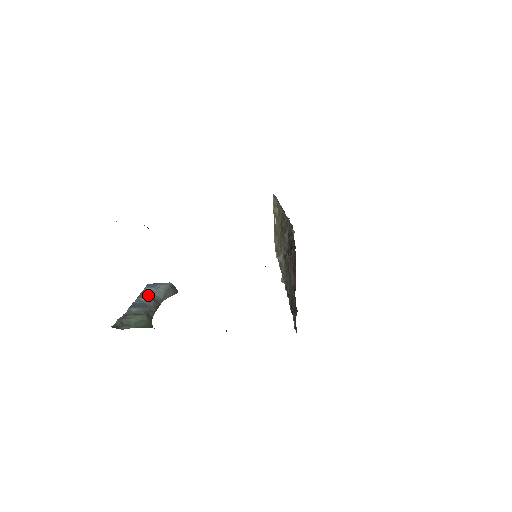
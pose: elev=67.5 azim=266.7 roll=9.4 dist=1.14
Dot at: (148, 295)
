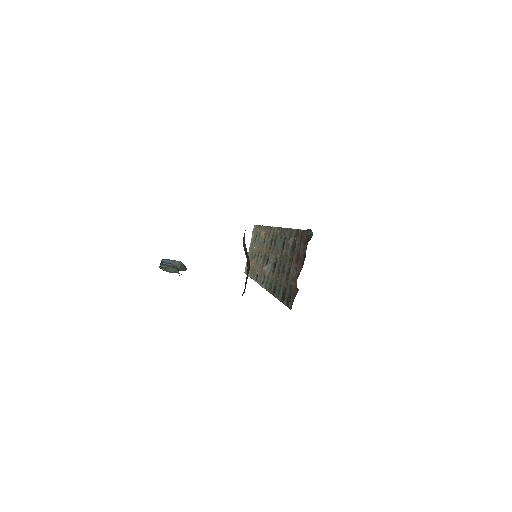
Dot at: (169, 263)
